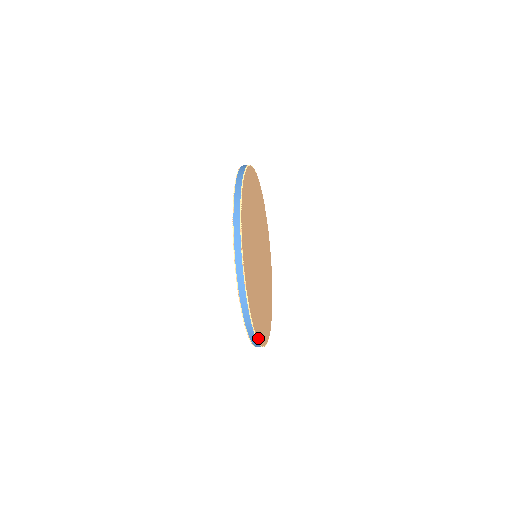
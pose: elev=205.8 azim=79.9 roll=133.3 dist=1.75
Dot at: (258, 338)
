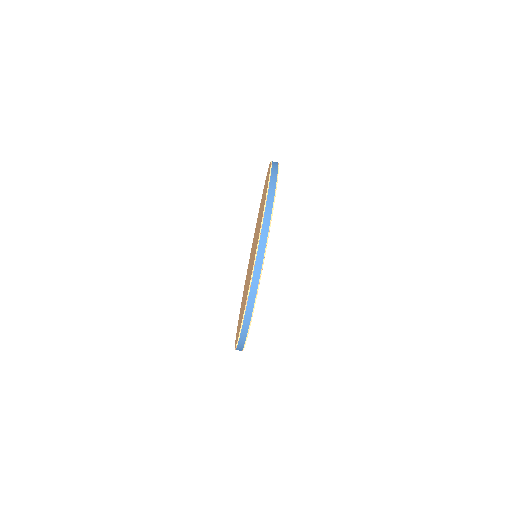
Dot at: (250, 323)
